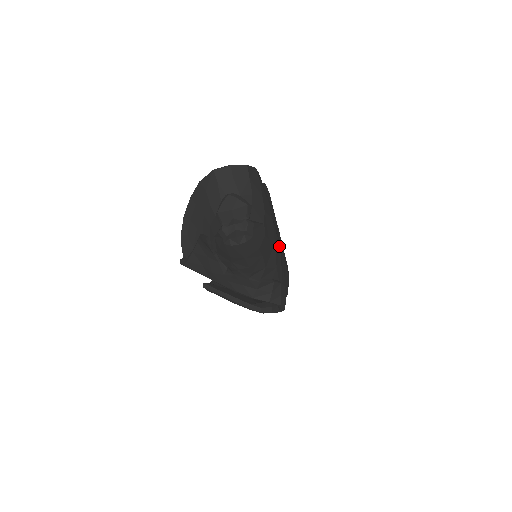
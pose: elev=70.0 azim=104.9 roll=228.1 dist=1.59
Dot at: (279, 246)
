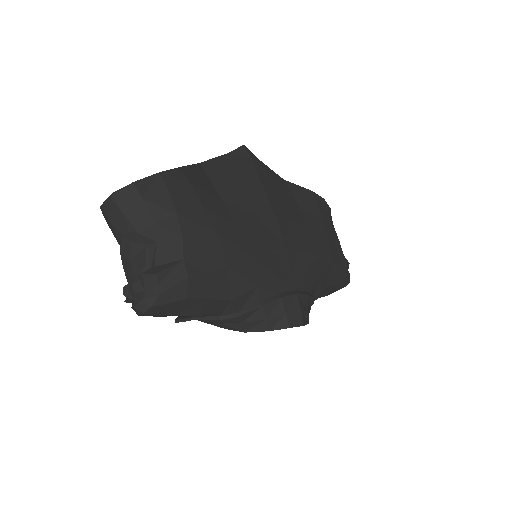
Dot at: (248, 258)
